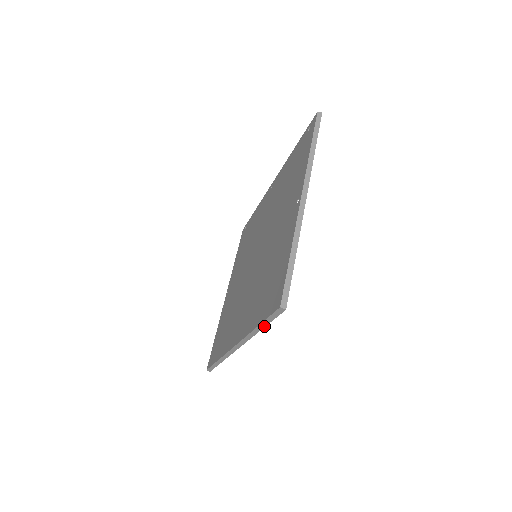
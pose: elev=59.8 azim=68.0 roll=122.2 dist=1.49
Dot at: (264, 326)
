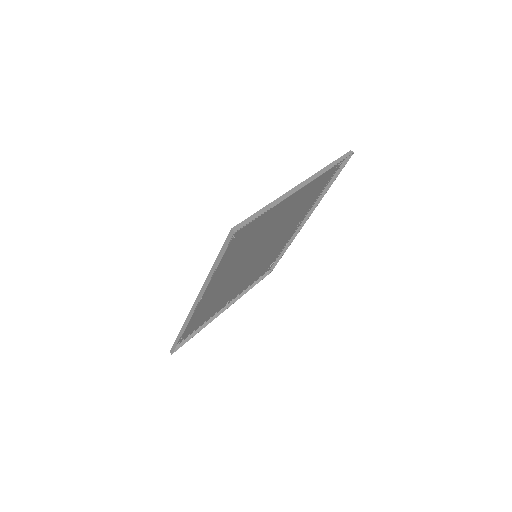
Dot at: (218, 263)
